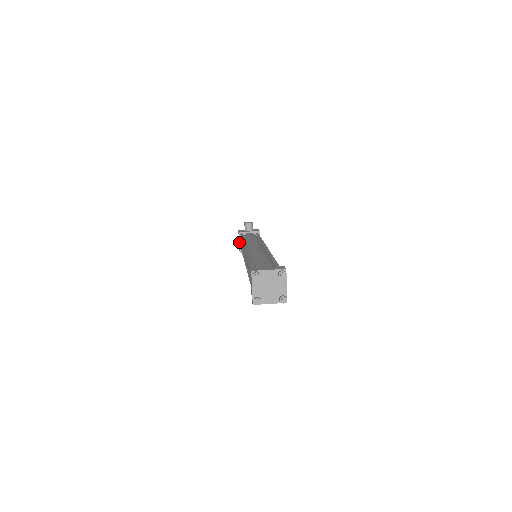
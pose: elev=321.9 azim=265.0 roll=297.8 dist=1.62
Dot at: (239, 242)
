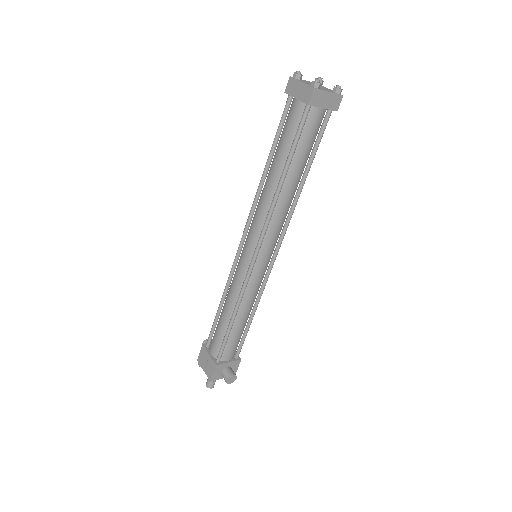
Dot at: (208, 354)
